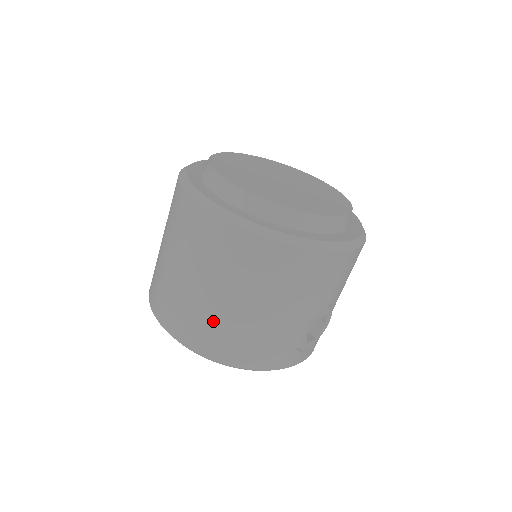
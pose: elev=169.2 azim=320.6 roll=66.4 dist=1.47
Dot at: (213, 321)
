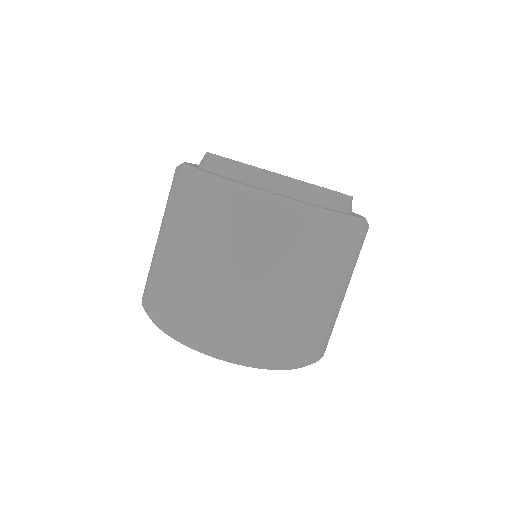
Dot at: (320, 325)
